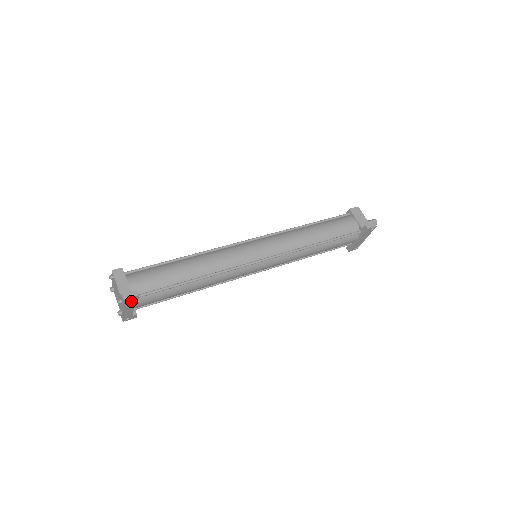
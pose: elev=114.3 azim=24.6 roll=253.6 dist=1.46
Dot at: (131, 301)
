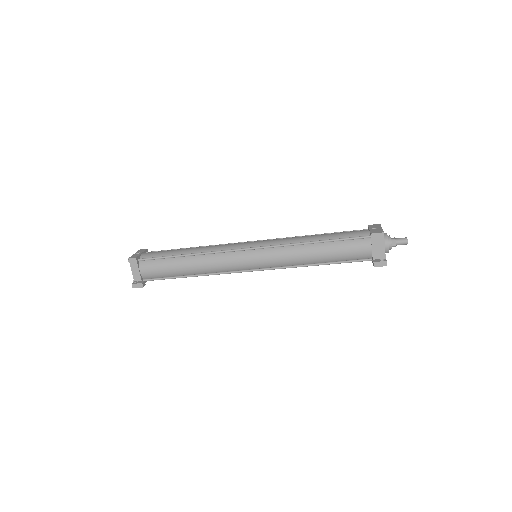
Dot at: occluded
